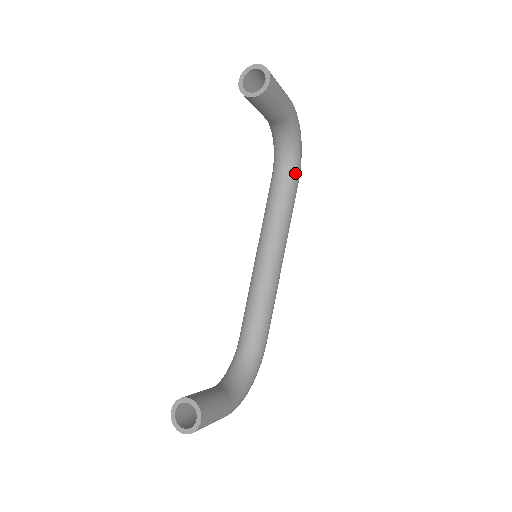
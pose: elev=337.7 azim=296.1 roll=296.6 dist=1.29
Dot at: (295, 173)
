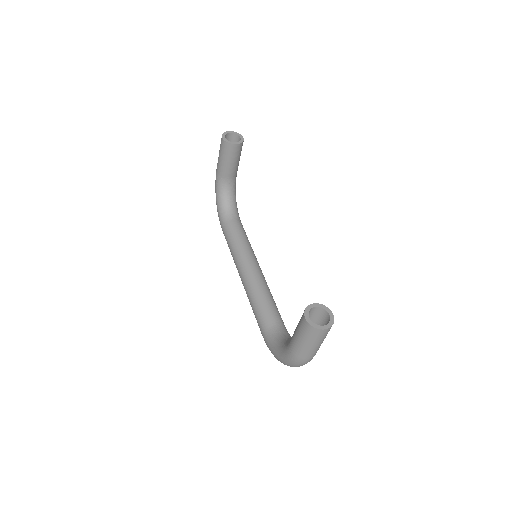
Dot at: occluded
